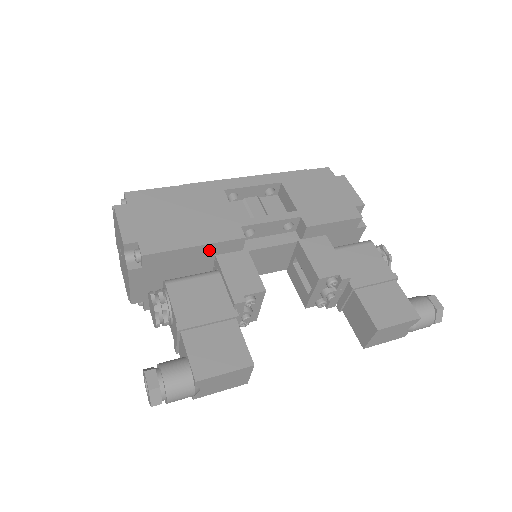
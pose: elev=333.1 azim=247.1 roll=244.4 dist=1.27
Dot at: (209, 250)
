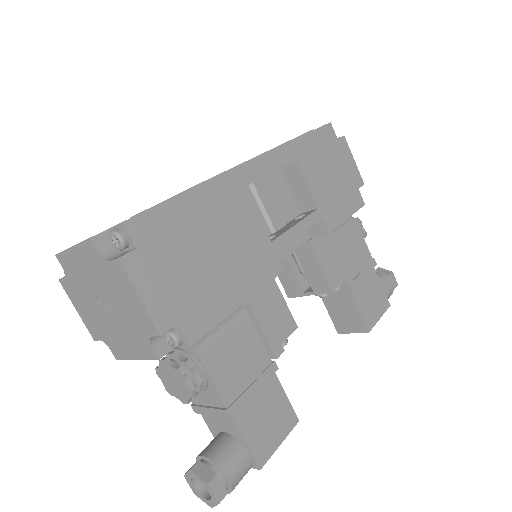
Dot at: occluded
